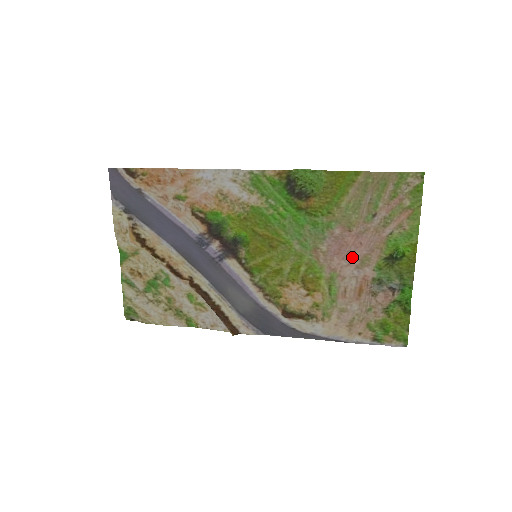
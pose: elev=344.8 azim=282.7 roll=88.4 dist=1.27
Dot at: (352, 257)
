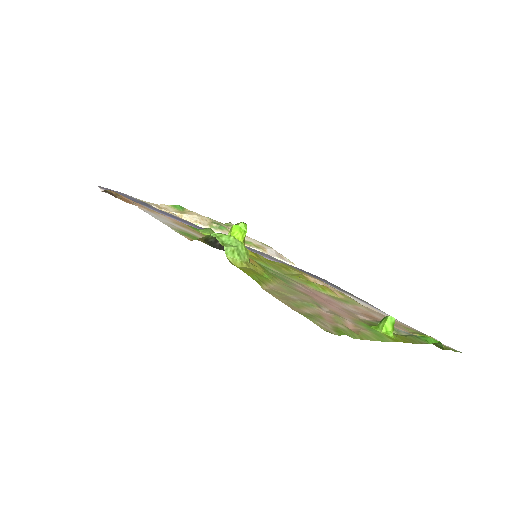
Dot at: (335, 304)
